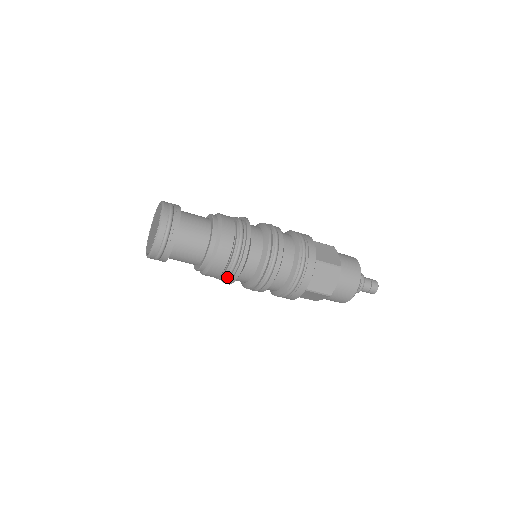
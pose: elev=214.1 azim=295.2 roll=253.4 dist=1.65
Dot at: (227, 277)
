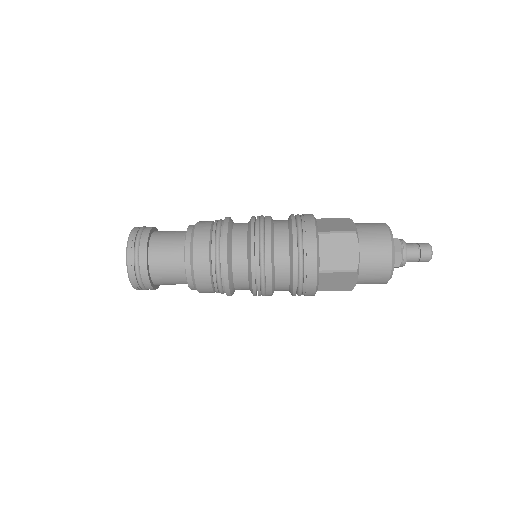
Dot at: occluded
